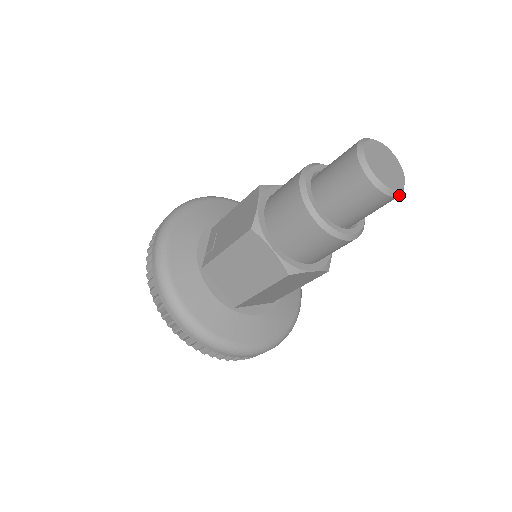
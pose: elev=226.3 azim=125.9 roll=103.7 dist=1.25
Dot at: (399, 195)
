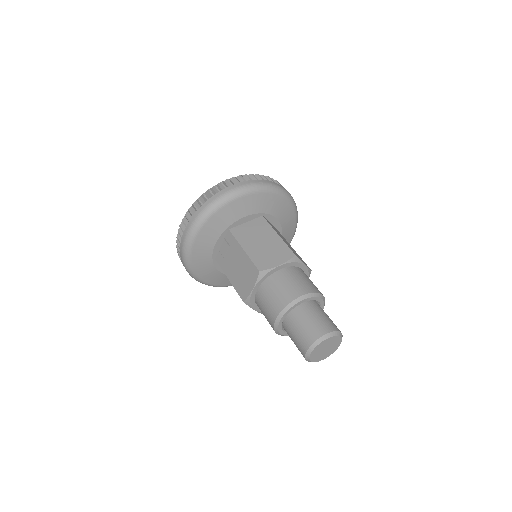
Dot at: (328, 355)
